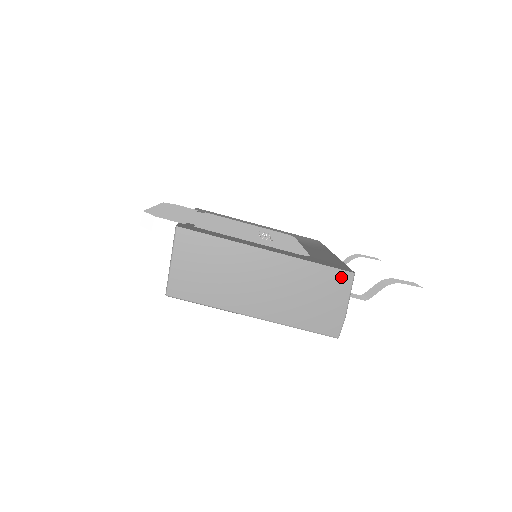
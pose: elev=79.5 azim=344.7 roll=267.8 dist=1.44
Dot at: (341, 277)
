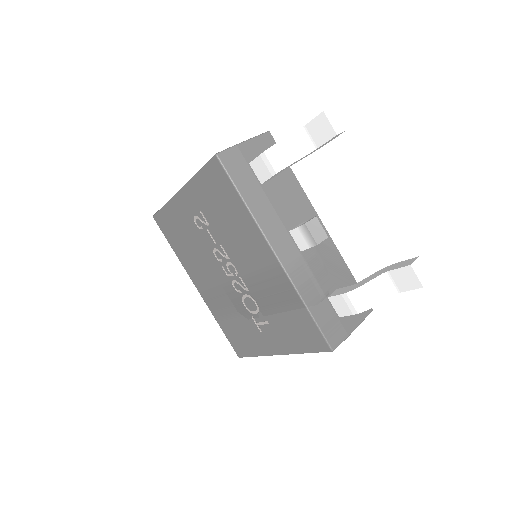
Dot at: occluded
